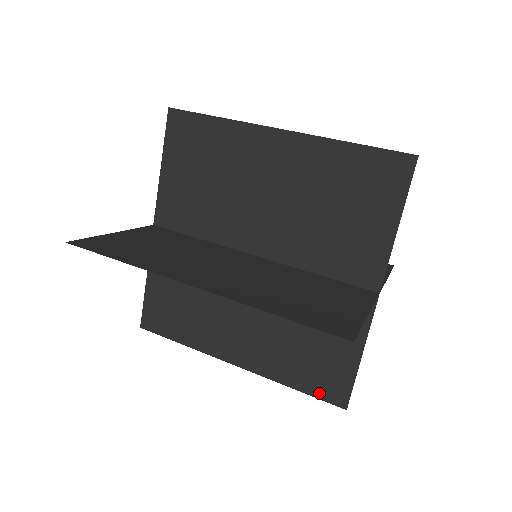
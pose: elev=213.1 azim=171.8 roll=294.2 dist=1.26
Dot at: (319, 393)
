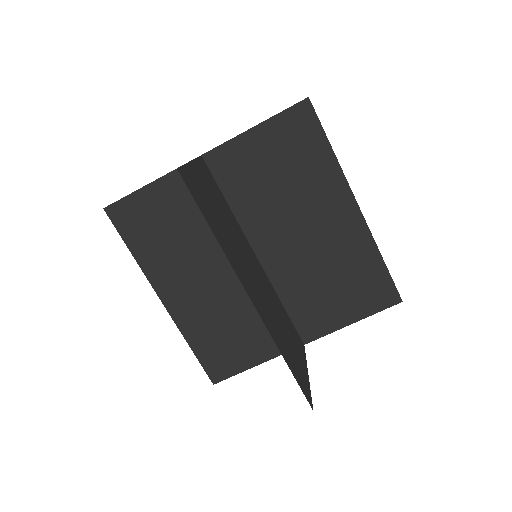
Dot at: (206, 364)
